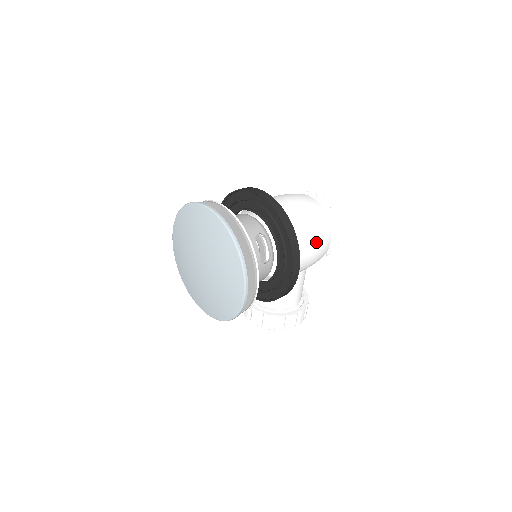
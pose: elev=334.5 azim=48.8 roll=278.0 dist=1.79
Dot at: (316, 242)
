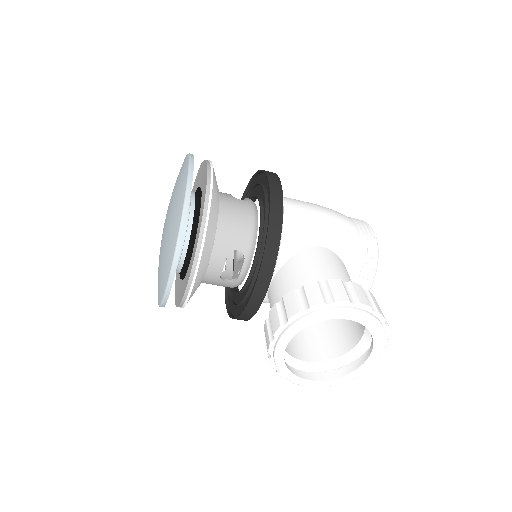
Dot at: (319, 207)
